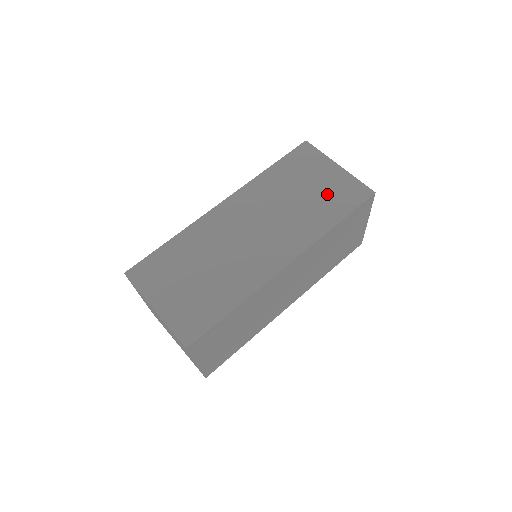
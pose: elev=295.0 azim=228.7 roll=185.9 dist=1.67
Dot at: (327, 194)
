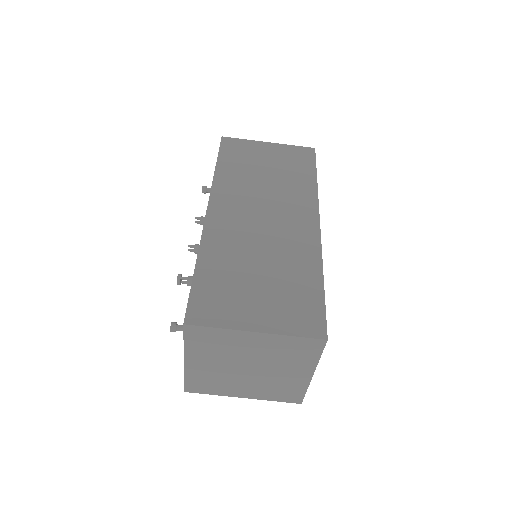
Dot at: (285, 164)
